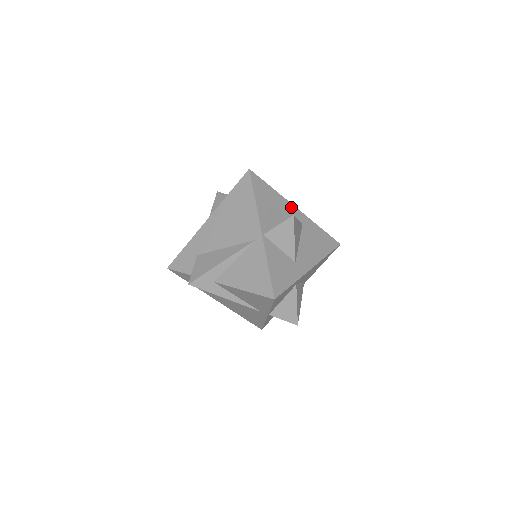
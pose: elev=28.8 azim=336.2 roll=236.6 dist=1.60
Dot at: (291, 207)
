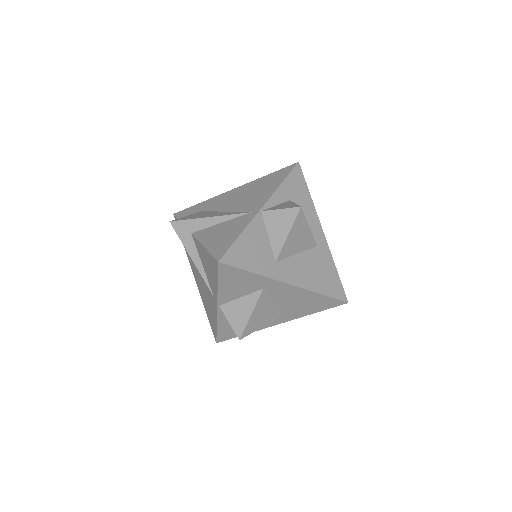
Dot at: (317, 224)
